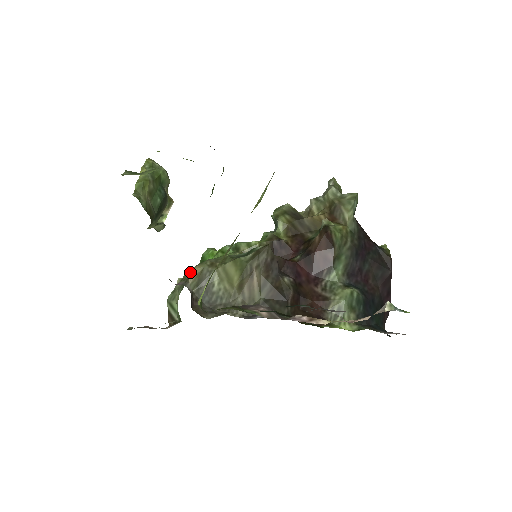
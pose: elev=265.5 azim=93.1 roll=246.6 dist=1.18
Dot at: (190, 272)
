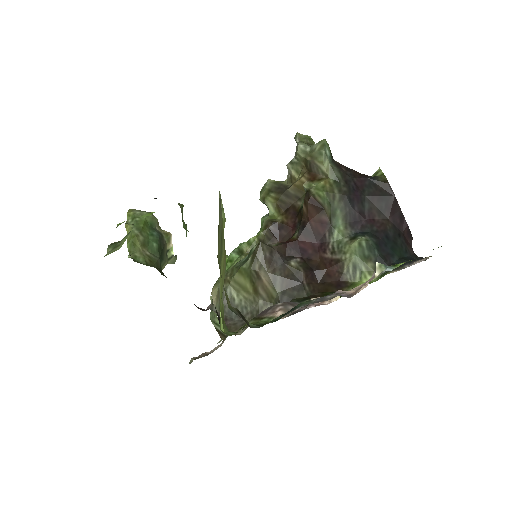
Dot at: occluded
